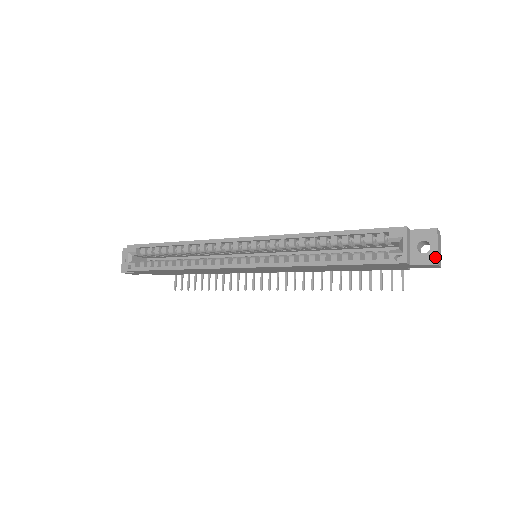
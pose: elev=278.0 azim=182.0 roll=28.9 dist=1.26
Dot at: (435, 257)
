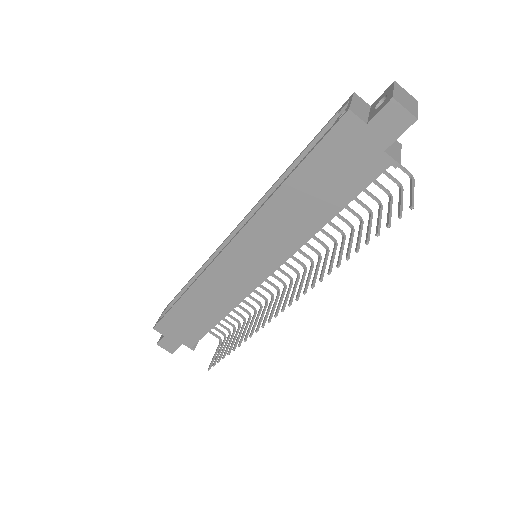
Dot at: (390, 96)
